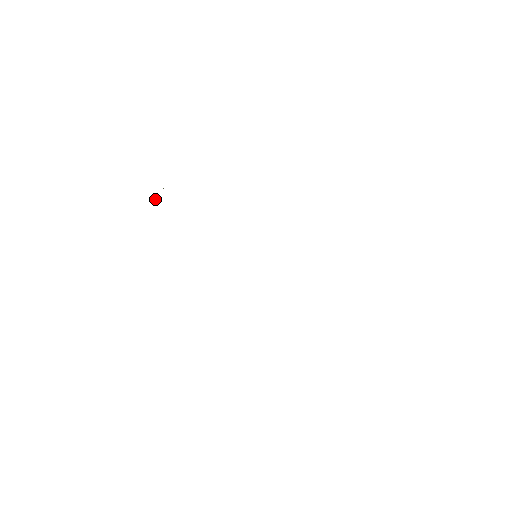
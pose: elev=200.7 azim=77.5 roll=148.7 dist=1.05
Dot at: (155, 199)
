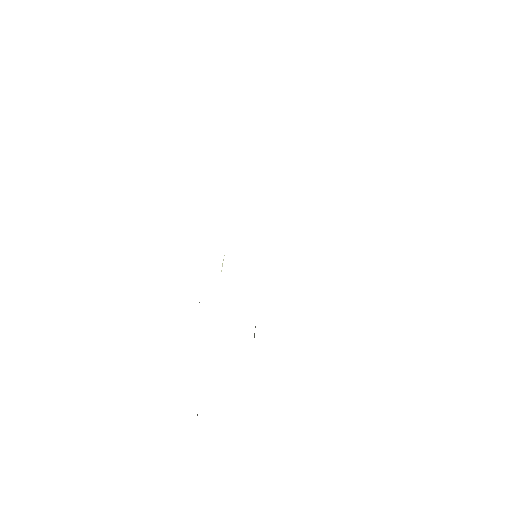
Dot at: (222, 266)
